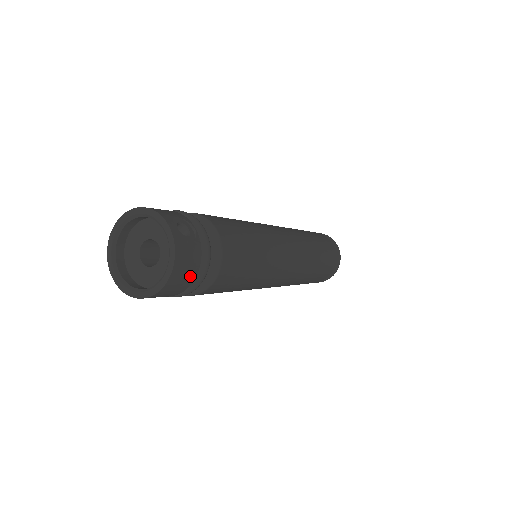
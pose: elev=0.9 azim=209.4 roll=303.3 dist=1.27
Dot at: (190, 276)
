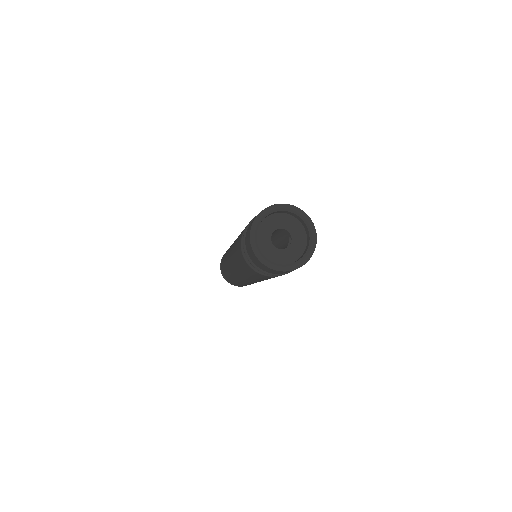
Dot at: occluded
